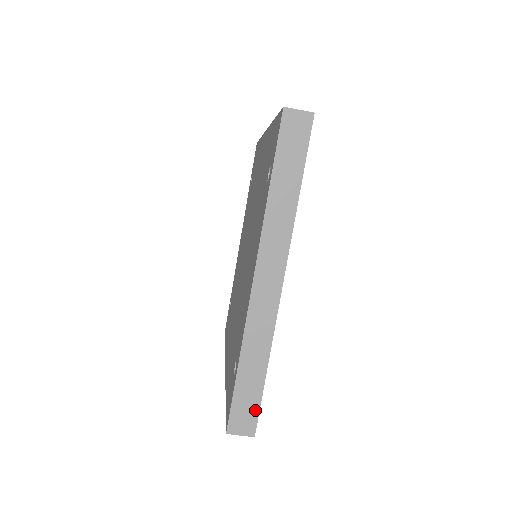
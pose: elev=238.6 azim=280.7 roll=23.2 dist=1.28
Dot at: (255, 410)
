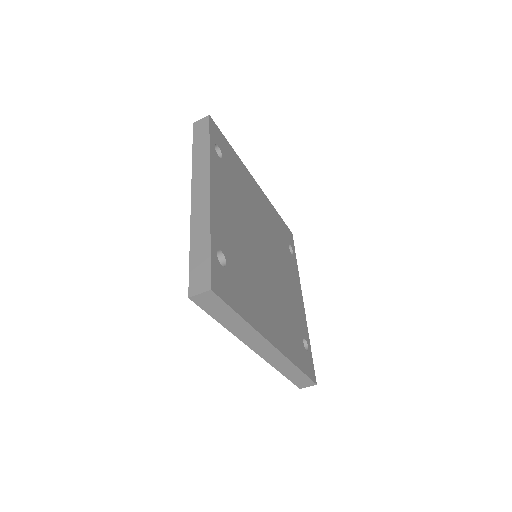
Dot at: (207, 270)
